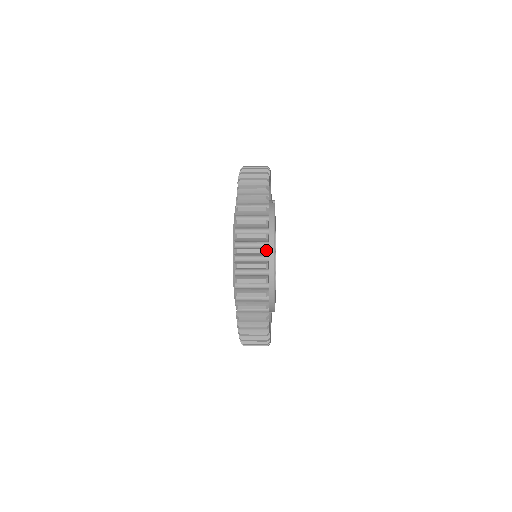
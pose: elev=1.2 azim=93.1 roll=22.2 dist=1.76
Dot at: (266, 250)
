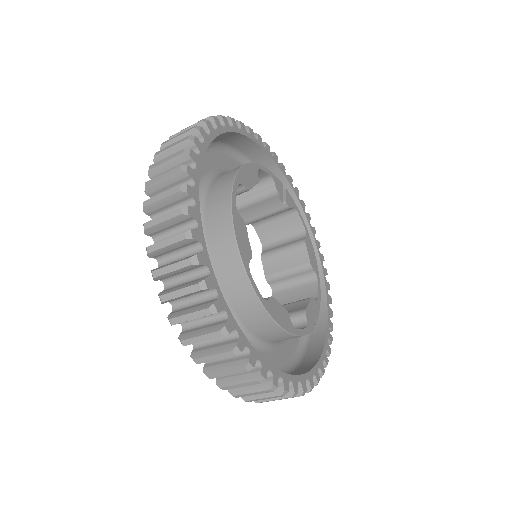
Dot at: (204, 120)
